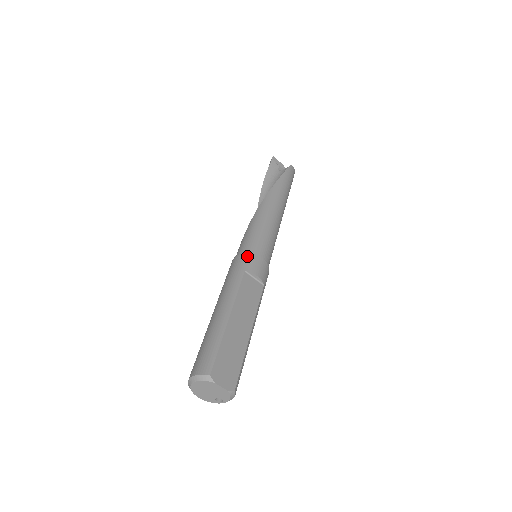
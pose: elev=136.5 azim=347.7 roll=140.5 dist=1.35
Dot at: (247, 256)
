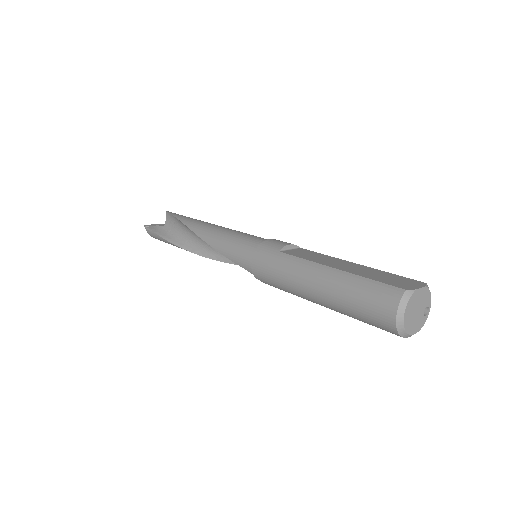
Dot at: (260, 248)
